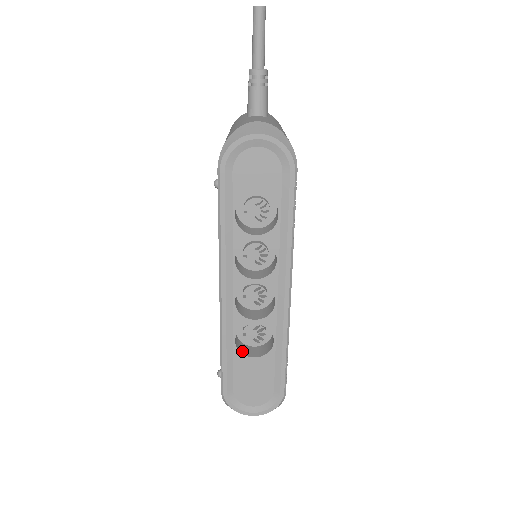
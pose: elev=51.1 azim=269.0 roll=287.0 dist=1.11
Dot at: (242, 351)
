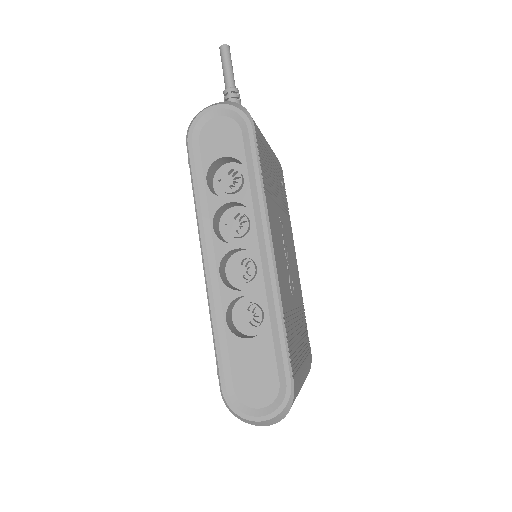
Dot at: (237, 334)
